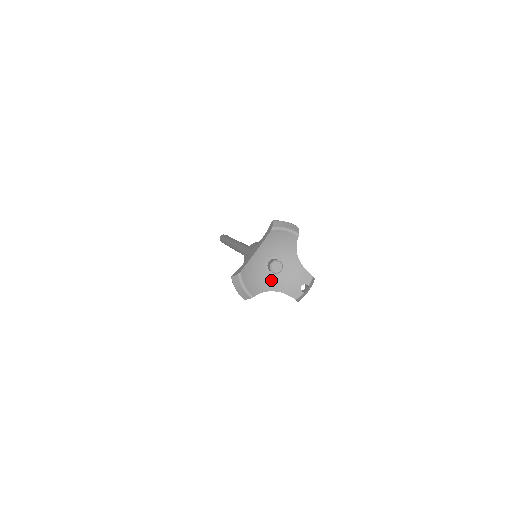
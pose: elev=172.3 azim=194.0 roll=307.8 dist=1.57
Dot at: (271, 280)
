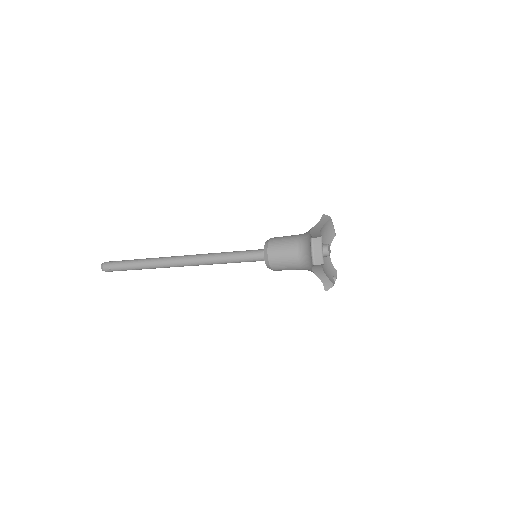
Dot at: occluded
